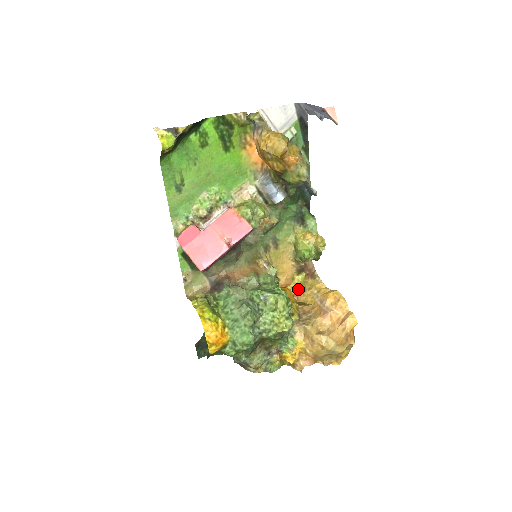
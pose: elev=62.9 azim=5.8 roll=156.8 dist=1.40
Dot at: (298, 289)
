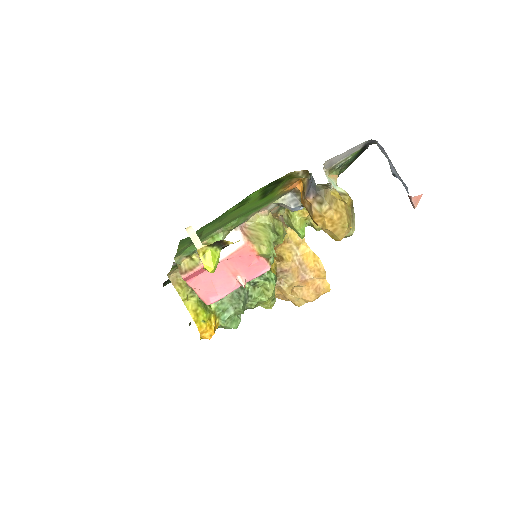
Dot at: (278, 244)
